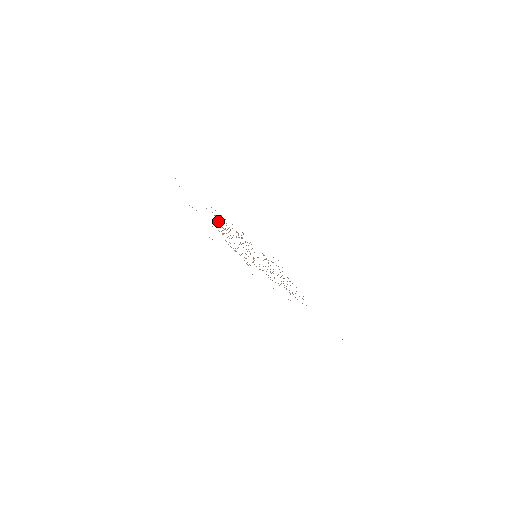
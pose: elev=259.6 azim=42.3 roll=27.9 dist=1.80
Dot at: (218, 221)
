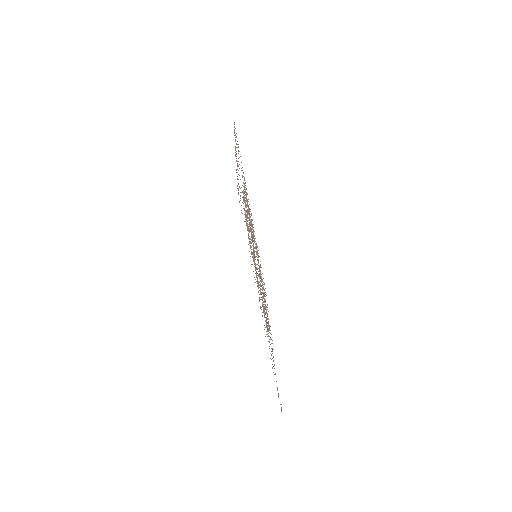
Dot at: occluded
